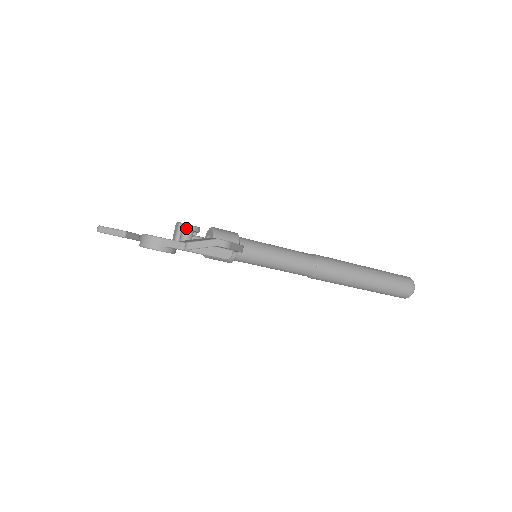
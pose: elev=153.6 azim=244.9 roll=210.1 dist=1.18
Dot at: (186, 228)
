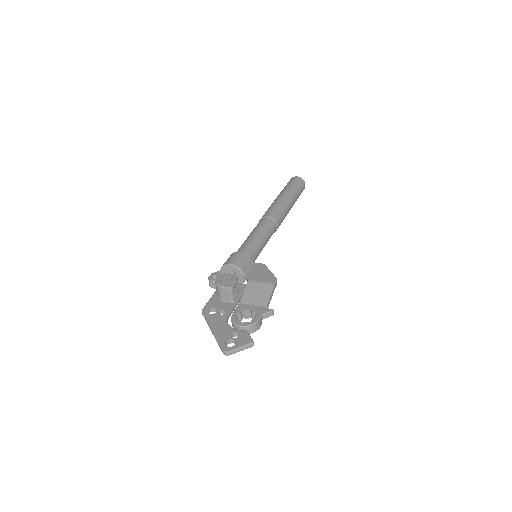
Dot at: (234, 287)
